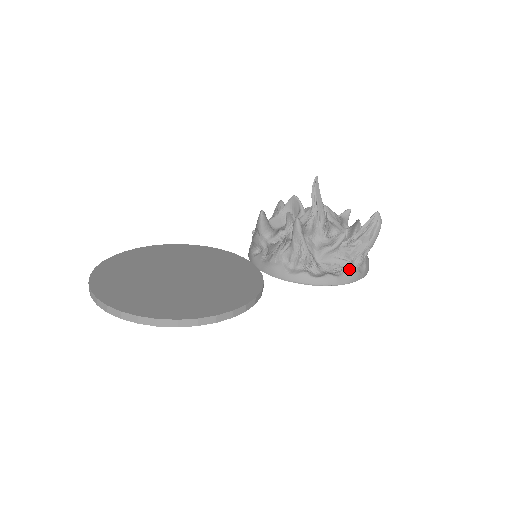
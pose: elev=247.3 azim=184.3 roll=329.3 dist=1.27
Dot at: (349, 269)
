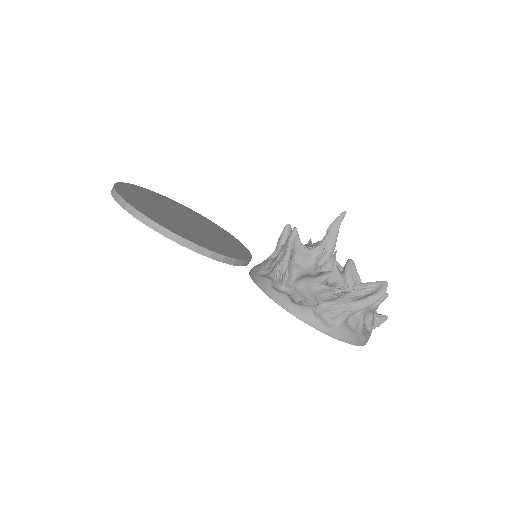
Dot at: (310, 306)
